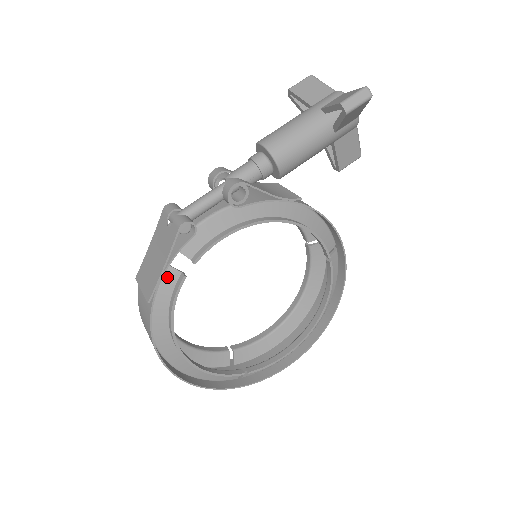
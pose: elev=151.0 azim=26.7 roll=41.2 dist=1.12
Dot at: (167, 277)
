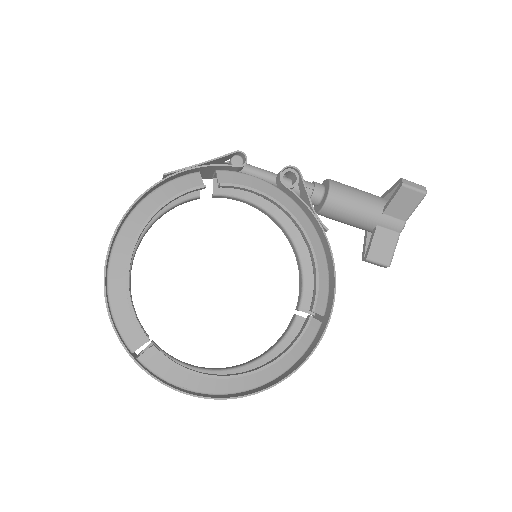
Dot at: (191, 180)
